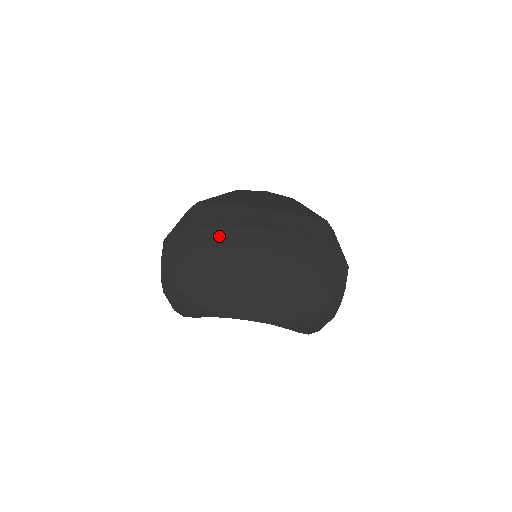
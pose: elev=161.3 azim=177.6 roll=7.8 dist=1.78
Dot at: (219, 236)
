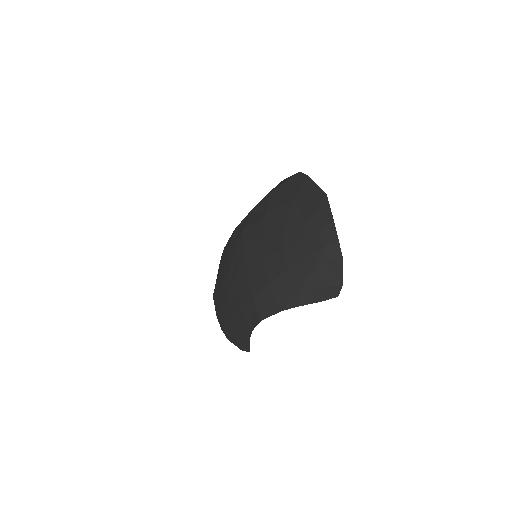
Dot at: (227, 262)
